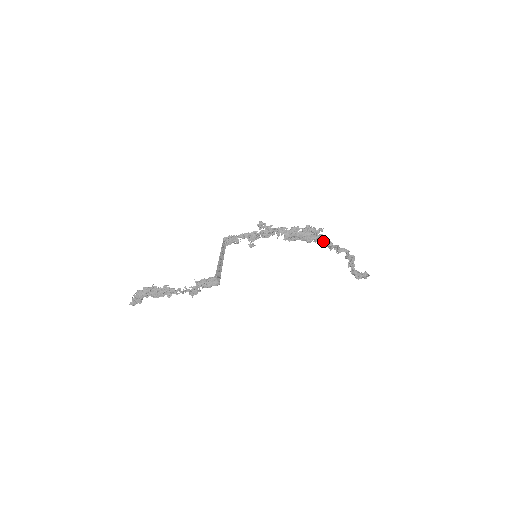
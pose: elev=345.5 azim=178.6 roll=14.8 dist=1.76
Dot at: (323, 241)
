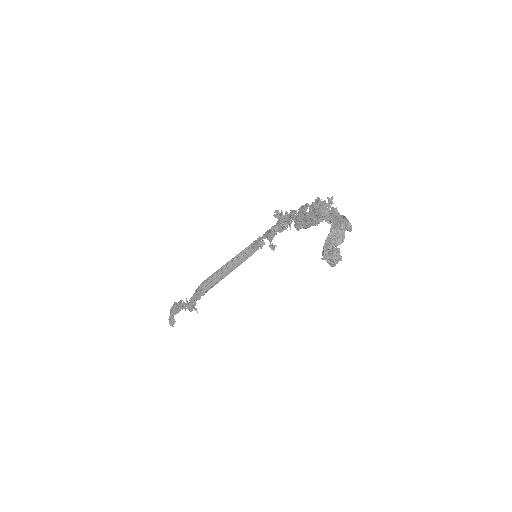
Dot at: occluded
